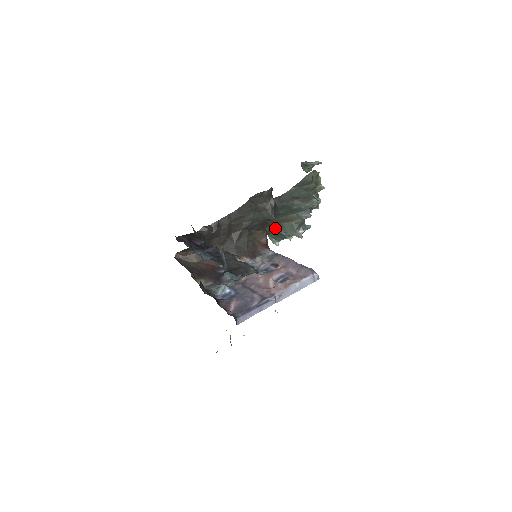
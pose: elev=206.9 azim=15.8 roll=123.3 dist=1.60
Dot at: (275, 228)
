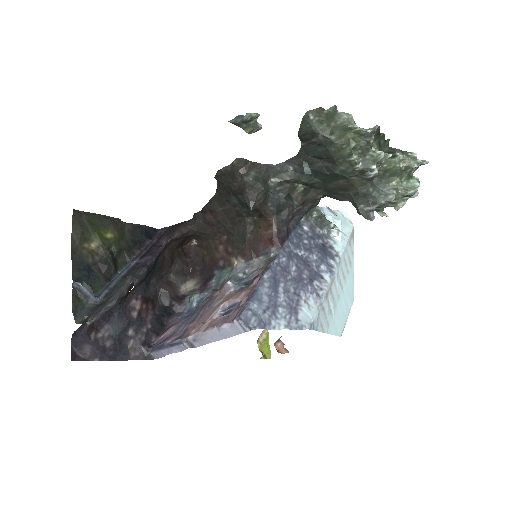
Dot at: (340, 197)
